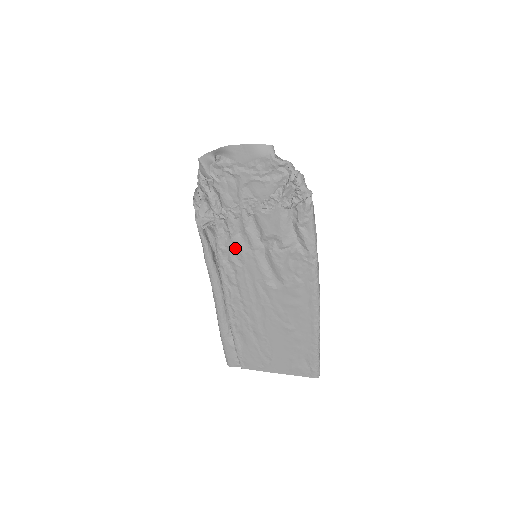
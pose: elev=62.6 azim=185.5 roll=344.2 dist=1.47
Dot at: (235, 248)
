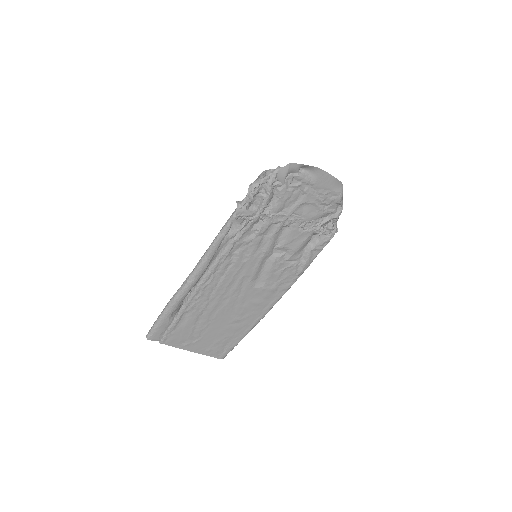
Dot at: (250, 246)
